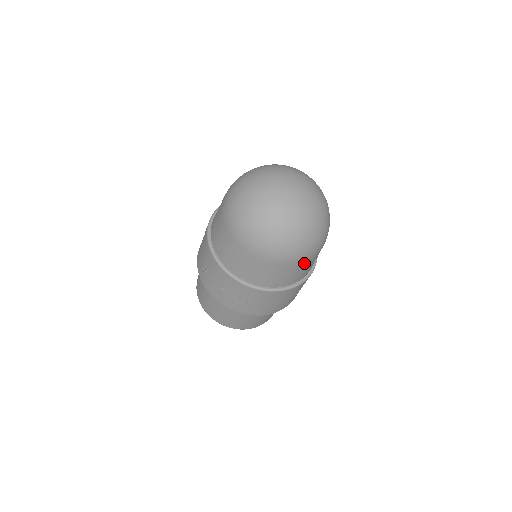
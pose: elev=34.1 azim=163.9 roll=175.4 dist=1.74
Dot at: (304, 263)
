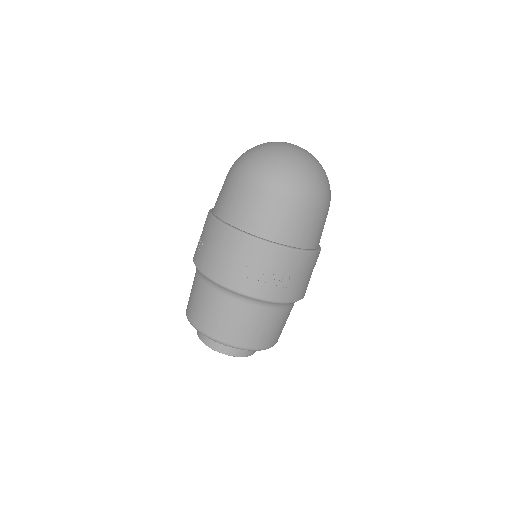
Dot at: occluded
